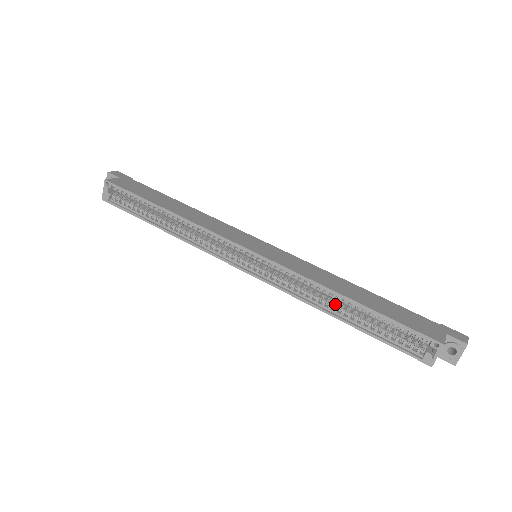
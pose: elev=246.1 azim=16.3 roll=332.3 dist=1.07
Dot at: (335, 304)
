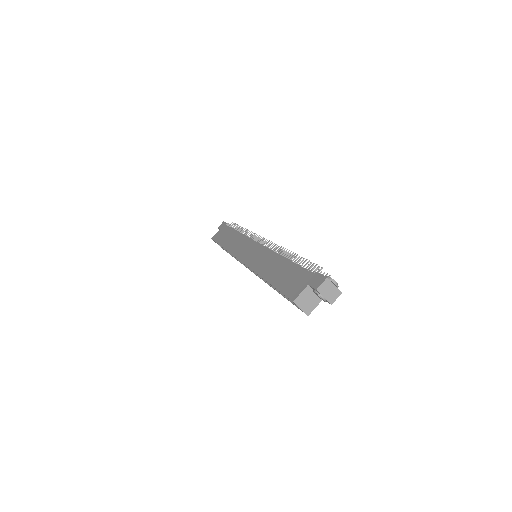
Dot at: occluded
